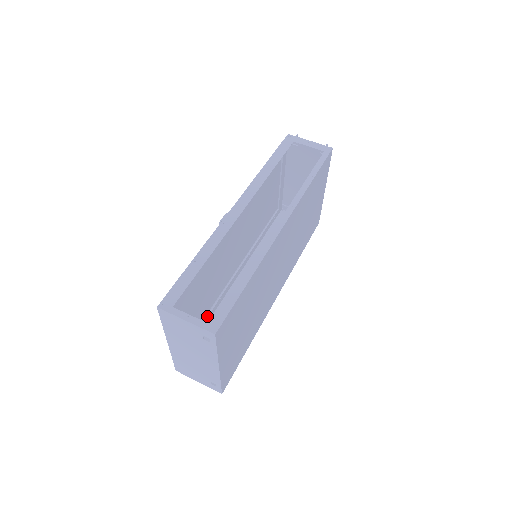
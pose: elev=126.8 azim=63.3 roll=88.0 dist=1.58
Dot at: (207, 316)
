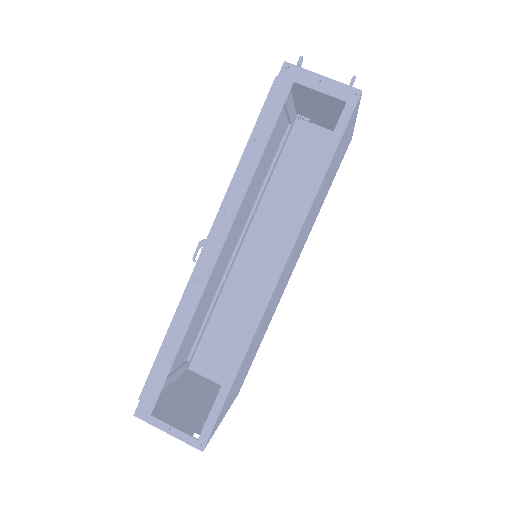
Dot at: (211, 309)
